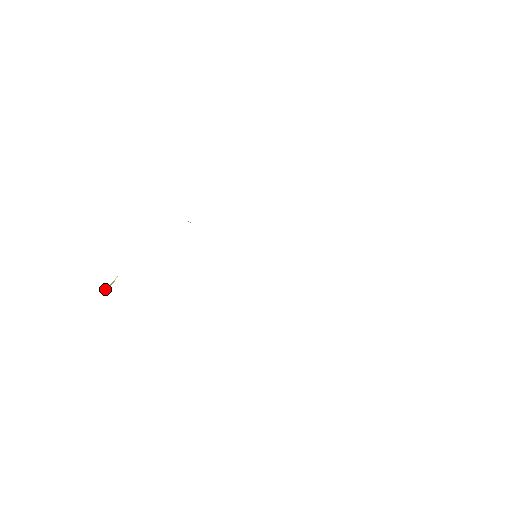
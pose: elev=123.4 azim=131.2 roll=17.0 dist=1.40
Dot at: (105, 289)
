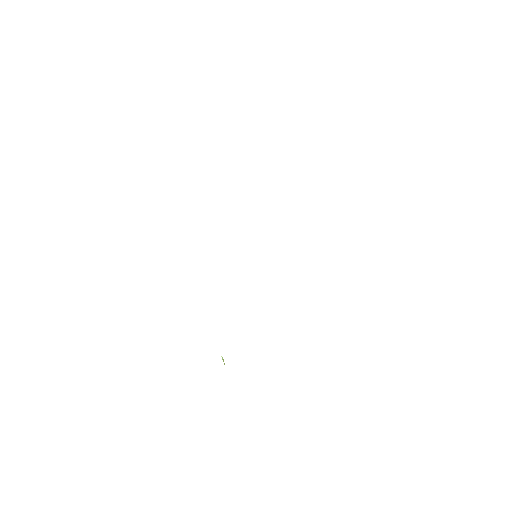
Dot at: occluded
